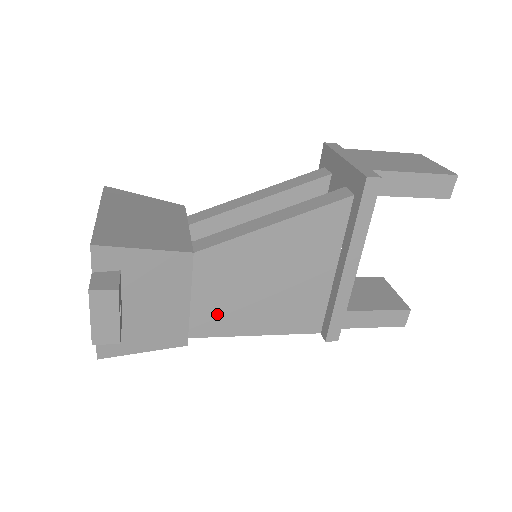
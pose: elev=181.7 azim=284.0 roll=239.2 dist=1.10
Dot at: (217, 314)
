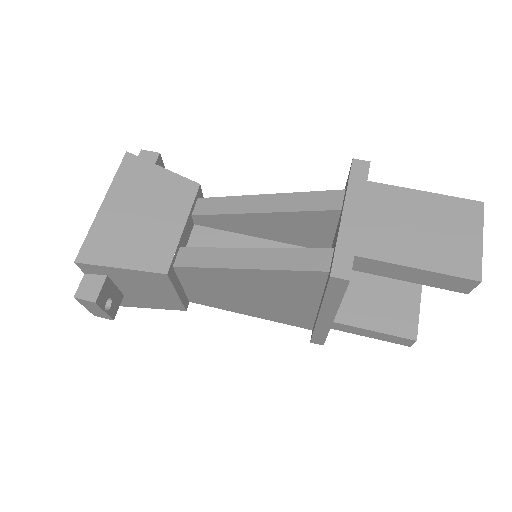
Dot at: (210, 298)
